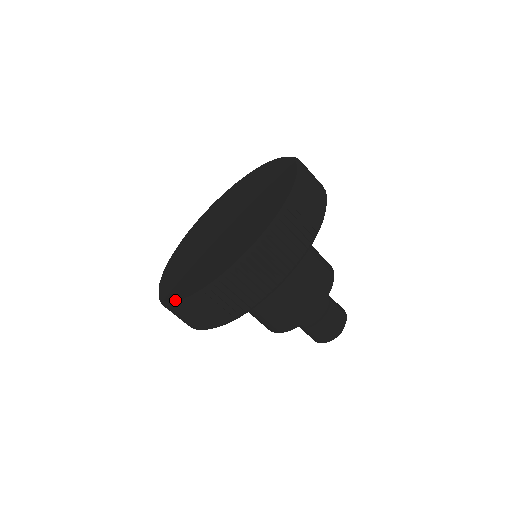
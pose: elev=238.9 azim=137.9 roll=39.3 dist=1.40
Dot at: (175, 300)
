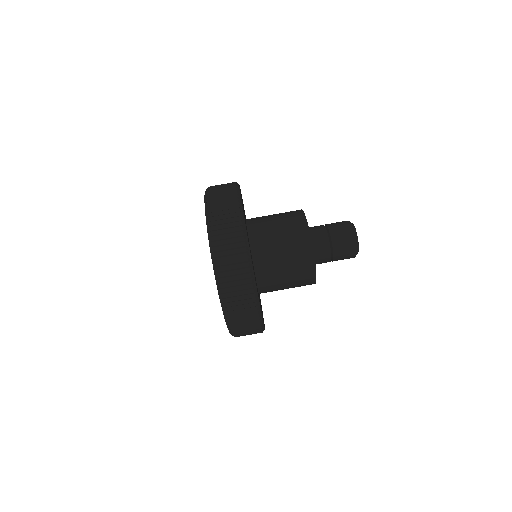
Dot at: (218, 293)
